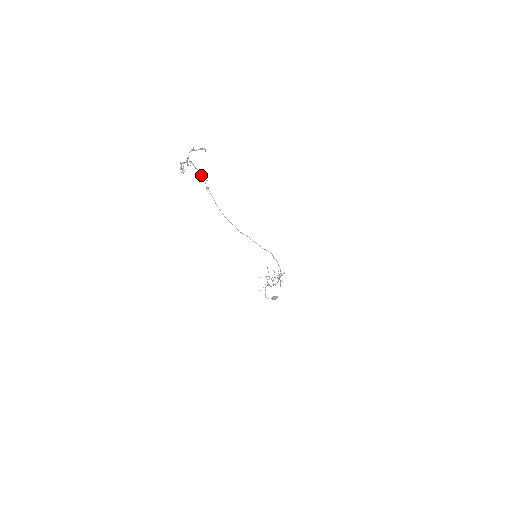
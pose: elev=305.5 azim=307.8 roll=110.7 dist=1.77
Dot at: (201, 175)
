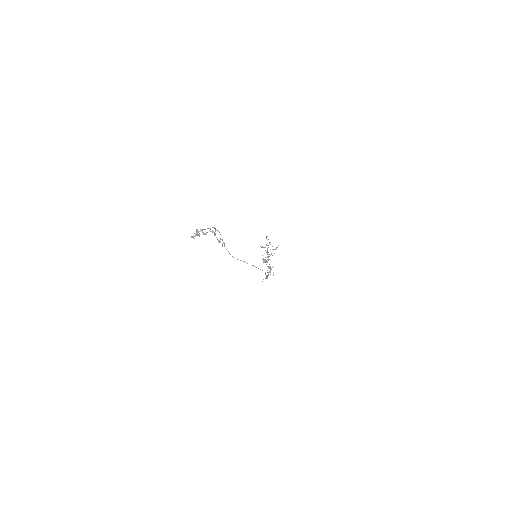
Dot at: (219, 232)
